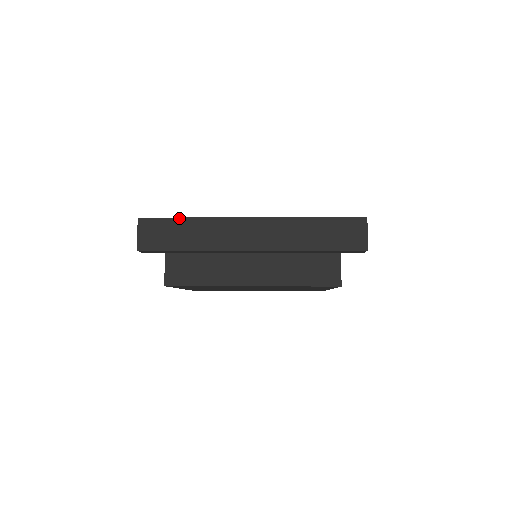
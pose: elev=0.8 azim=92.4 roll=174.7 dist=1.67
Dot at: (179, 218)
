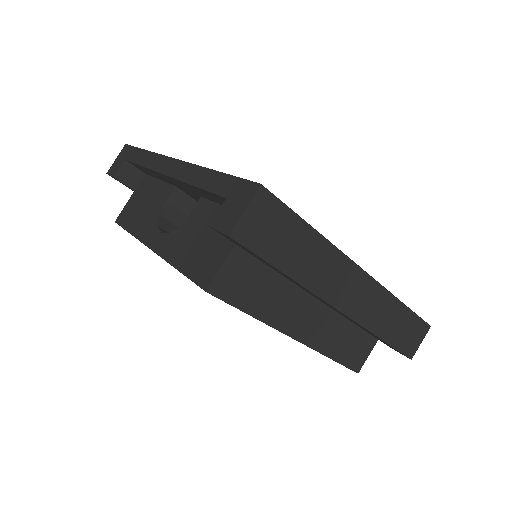
Dot at: (305, 222)
